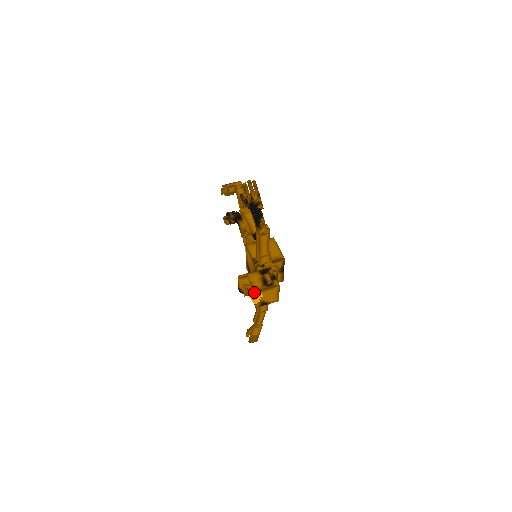
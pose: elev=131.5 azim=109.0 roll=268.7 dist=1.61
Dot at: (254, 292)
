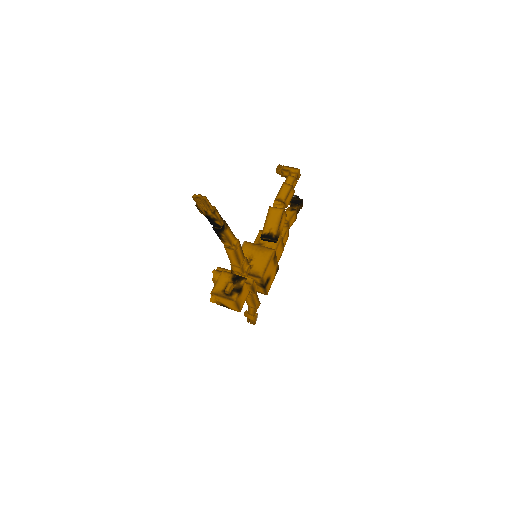
Dot at: (212, 292)
